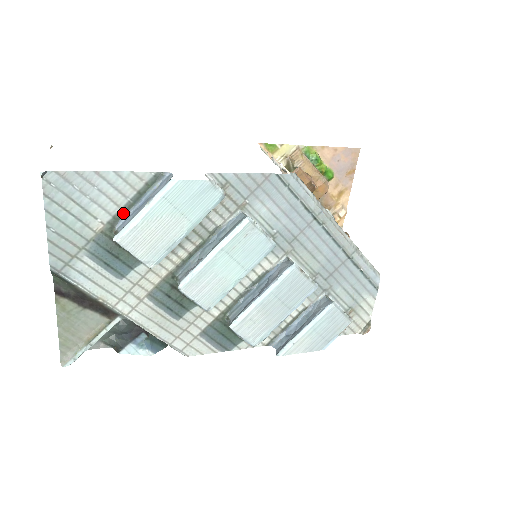
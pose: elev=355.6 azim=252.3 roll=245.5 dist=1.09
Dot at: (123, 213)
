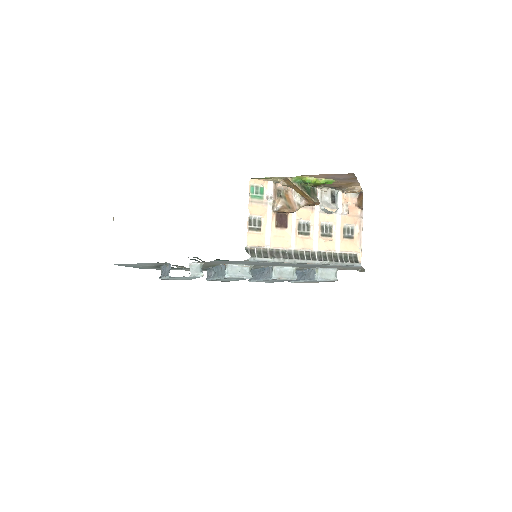
Dot at: (159, 265)
